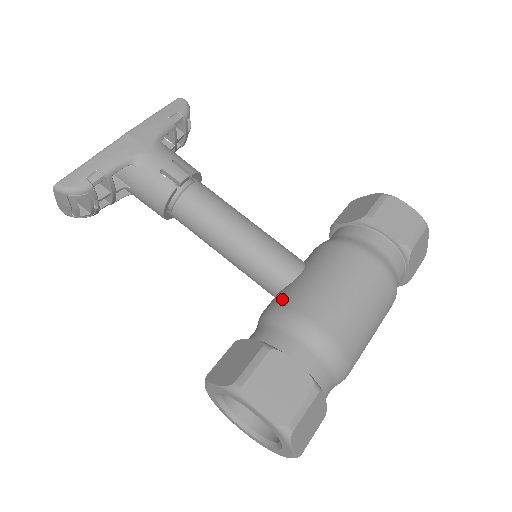
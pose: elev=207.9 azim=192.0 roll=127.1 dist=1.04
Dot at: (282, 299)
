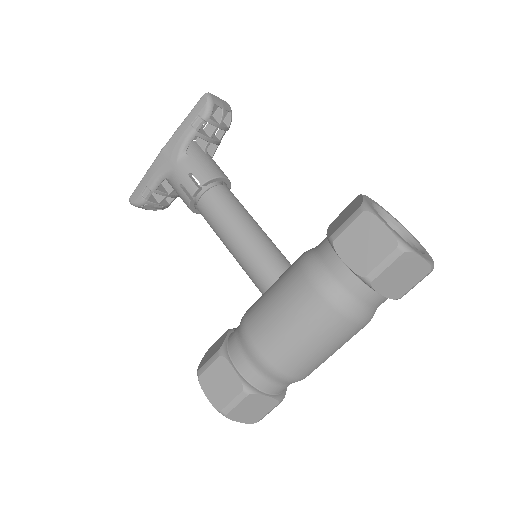
Dot at: (250, 309)
